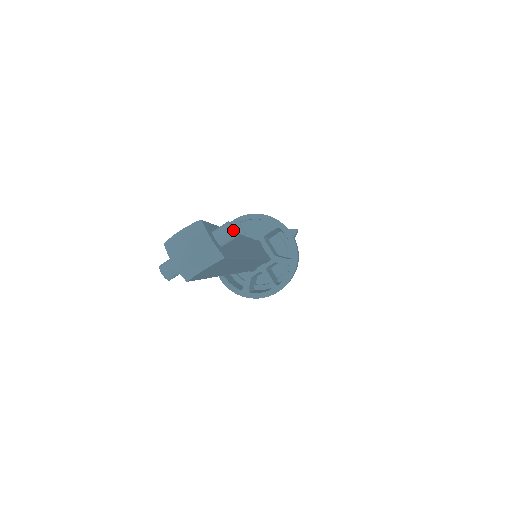
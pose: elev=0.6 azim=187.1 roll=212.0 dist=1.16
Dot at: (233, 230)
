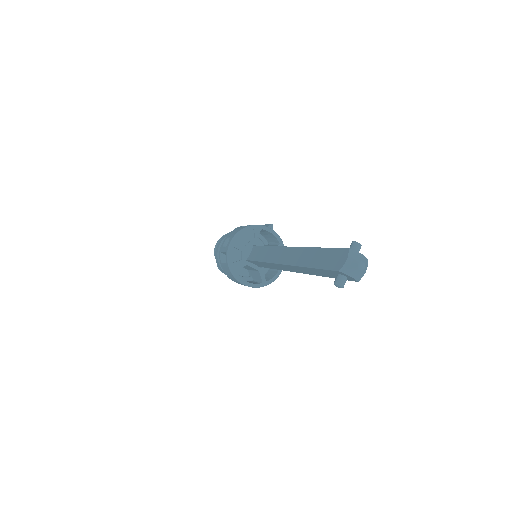
Dot at: occluded
